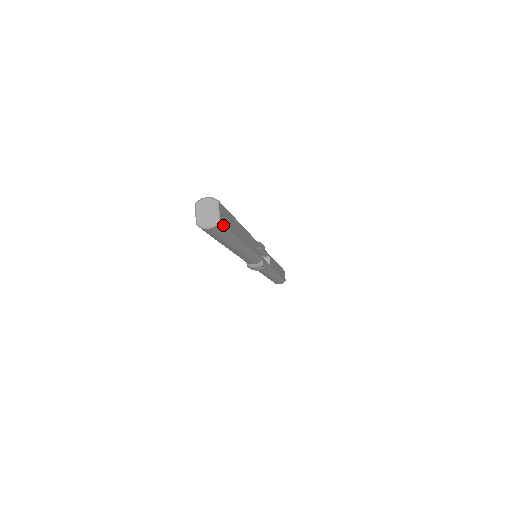
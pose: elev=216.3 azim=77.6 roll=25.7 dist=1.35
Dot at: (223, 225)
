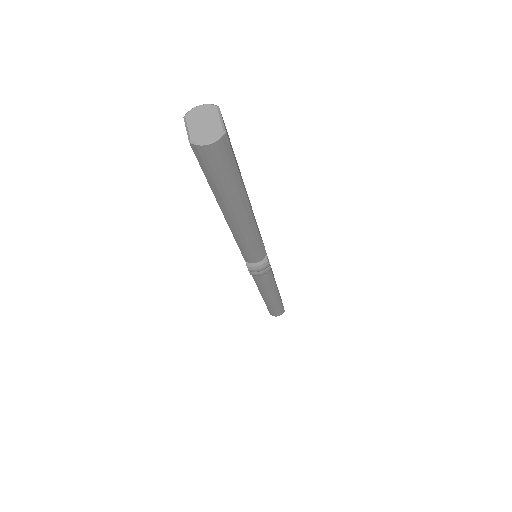
Dot at: (229, 144)
